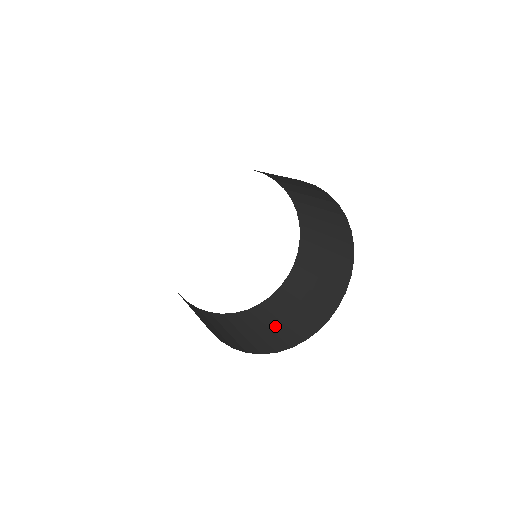
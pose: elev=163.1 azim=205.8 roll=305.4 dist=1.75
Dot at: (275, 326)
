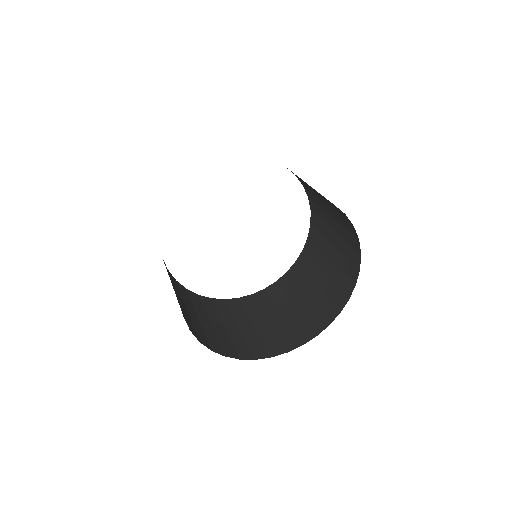
Dot at: (232, 329)
